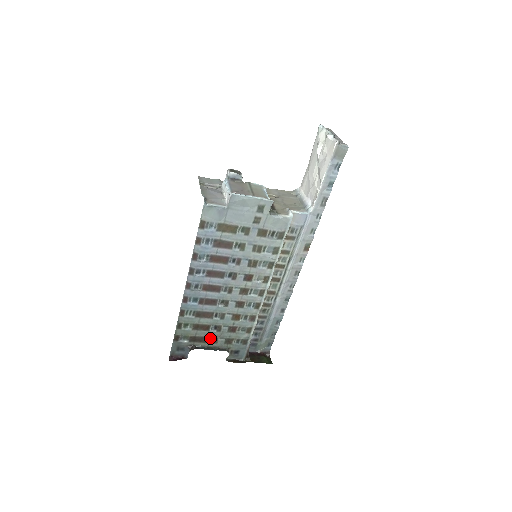
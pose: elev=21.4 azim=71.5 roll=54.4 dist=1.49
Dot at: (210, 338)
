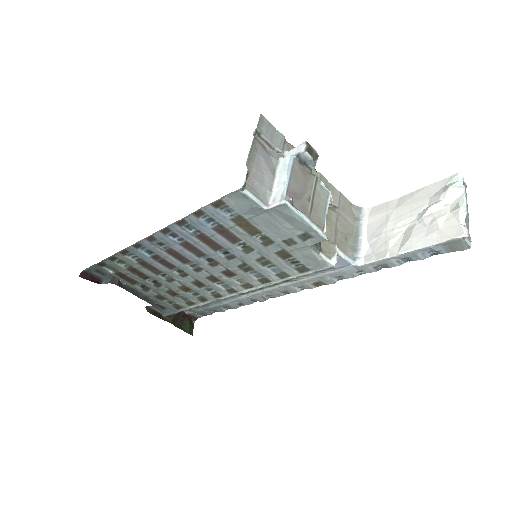
Dot at: (142, 284)
